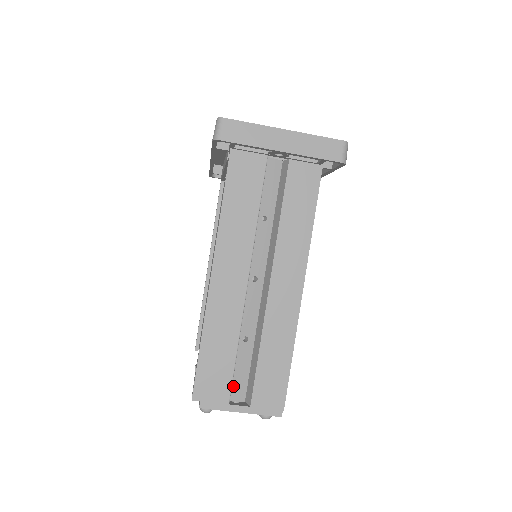
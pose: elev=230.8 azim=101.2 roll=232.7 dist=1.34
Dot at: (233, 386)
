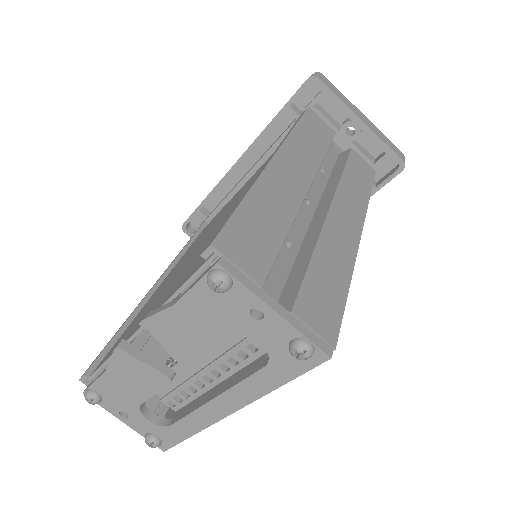
Dot at: occluded
